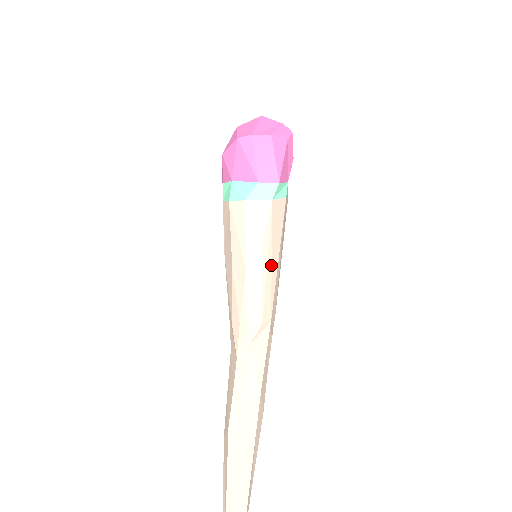
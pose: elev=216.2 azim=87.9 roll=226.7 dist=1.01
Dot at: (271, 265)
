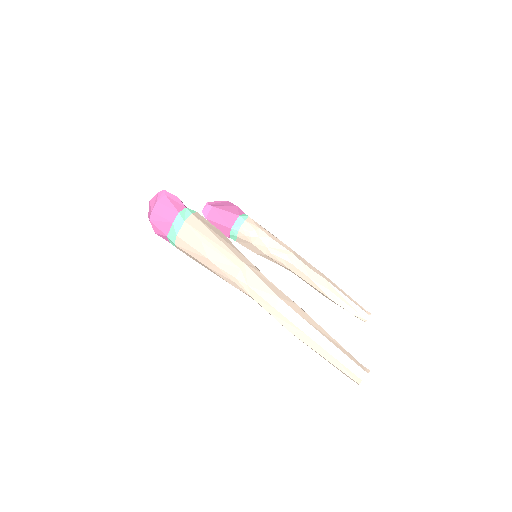
Dot at: (216, 244)
